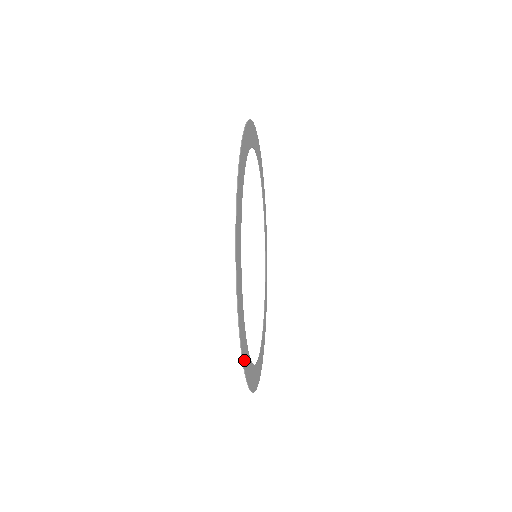
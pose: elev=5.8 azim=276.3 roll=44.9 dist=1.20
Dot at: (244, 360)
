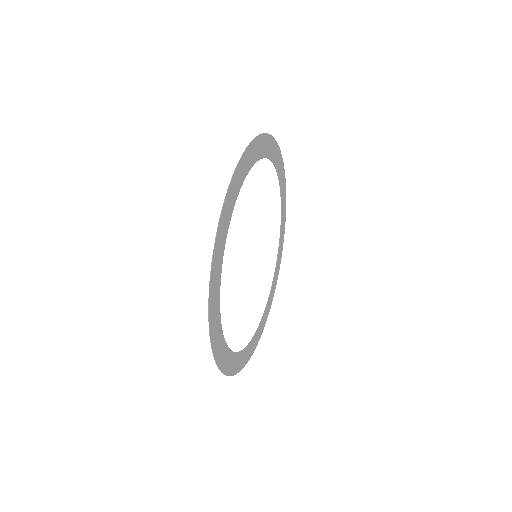
Dot at: (211, 303)
